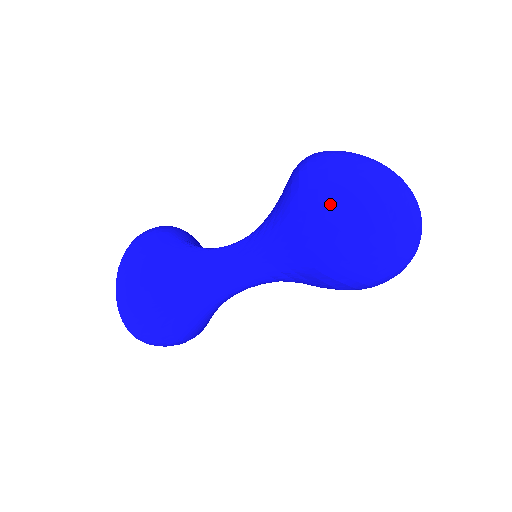
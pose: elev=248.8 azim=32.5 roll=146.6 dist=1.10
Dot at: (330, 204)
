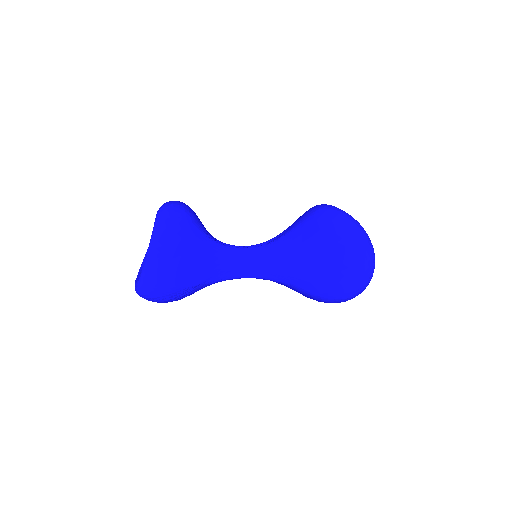
Dot at: (347, 276)
